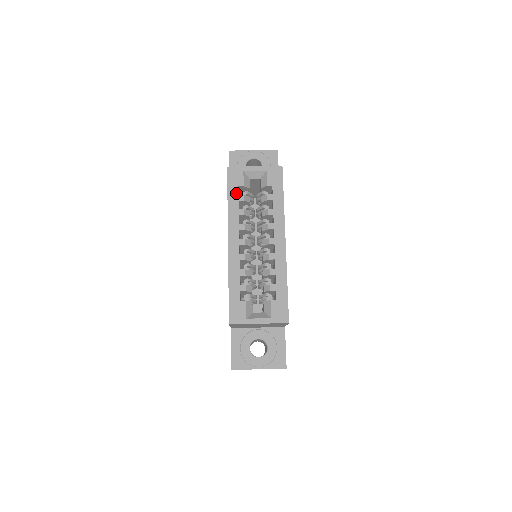
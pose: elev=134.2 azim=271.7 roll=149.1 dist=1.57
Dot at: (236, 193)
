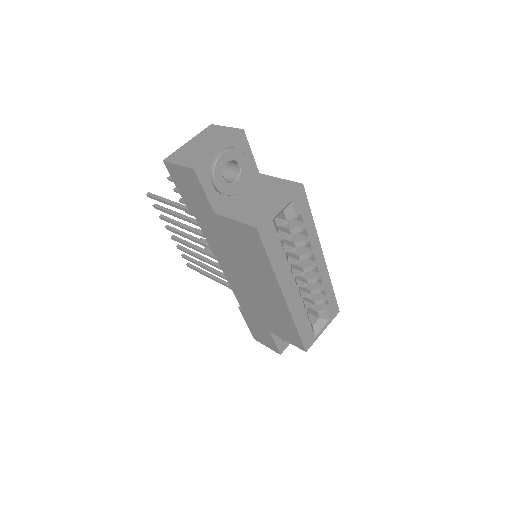
Dot at: (275, 249)
